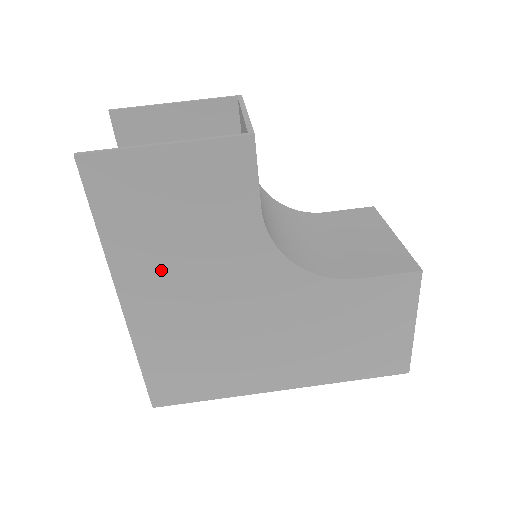
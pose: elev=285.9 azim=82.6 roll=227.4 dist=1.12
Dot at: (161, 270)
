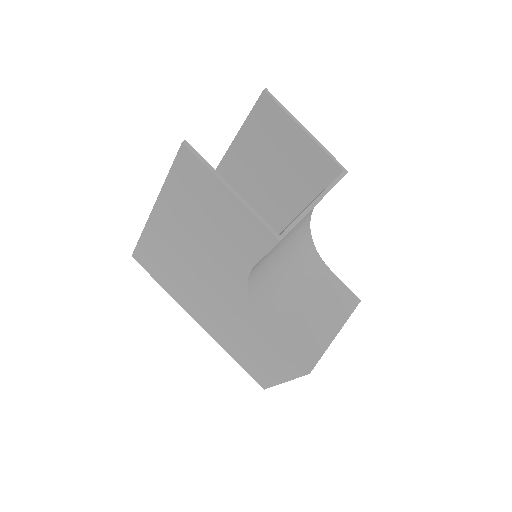
Dot at: (183, 225)
